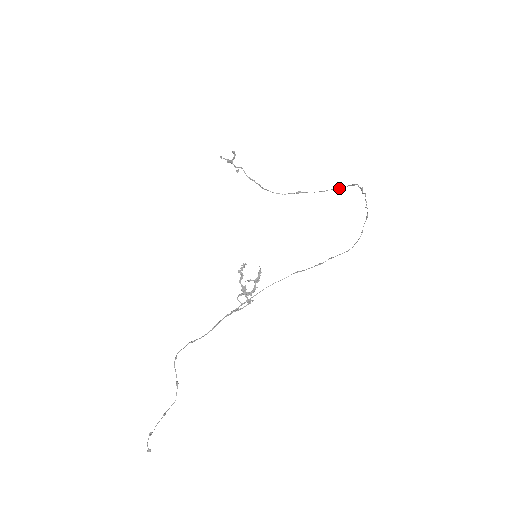
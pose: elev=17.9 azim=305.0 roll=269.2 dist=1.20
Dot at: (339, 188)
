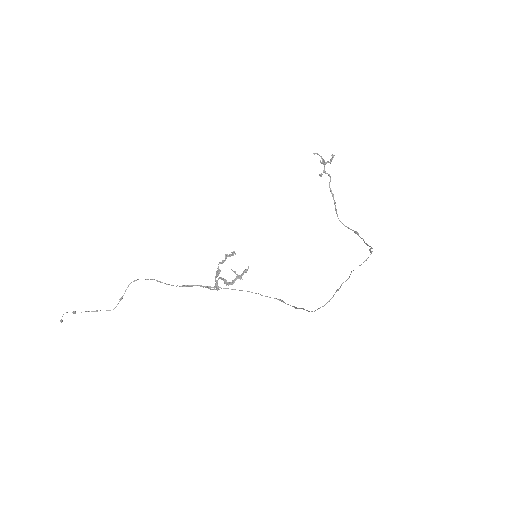
Dot at: (369, 249)
